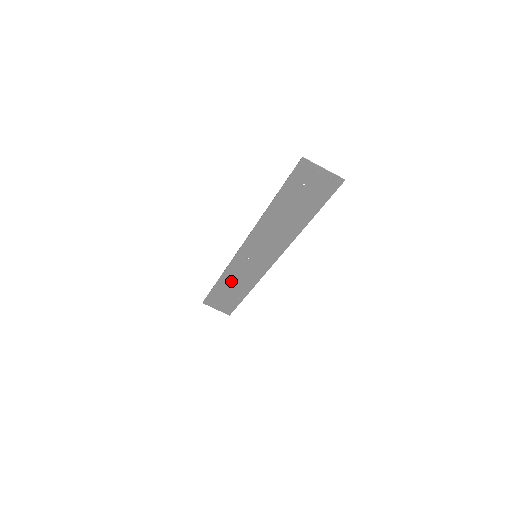
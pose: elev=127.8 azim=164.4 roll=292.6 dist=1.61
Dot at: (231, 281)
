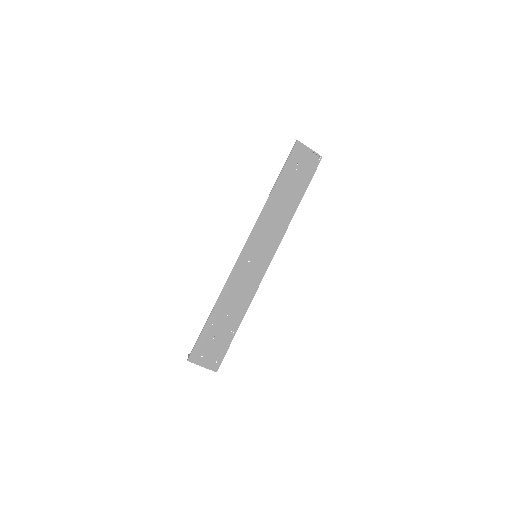
Dot at: (227, 304)
